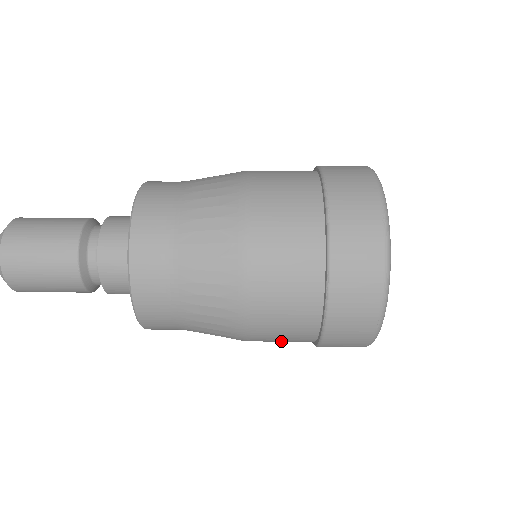
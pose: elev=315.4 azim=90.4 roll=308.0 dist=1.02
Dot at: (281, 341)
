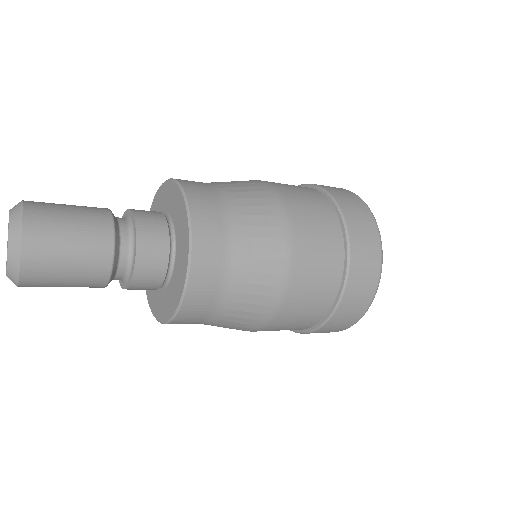
Dot at: (314, 290)
